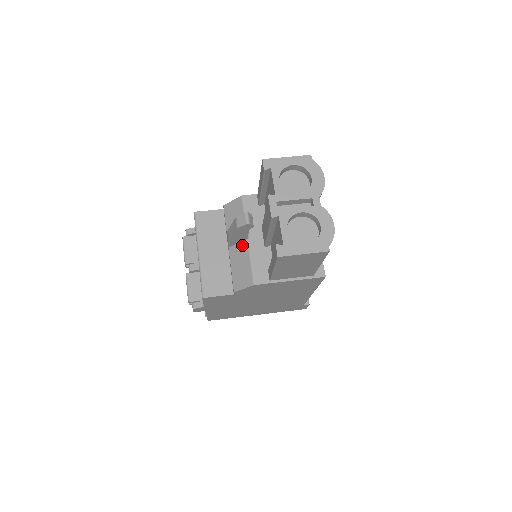
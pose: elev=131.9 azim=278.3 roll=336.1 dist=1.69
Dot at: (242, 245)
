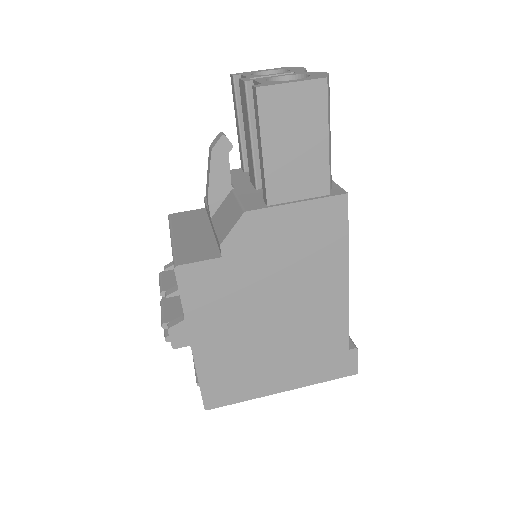
Dot at: (226, 199)
